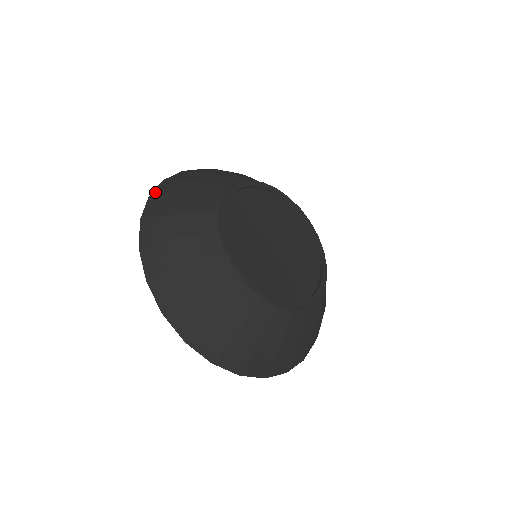
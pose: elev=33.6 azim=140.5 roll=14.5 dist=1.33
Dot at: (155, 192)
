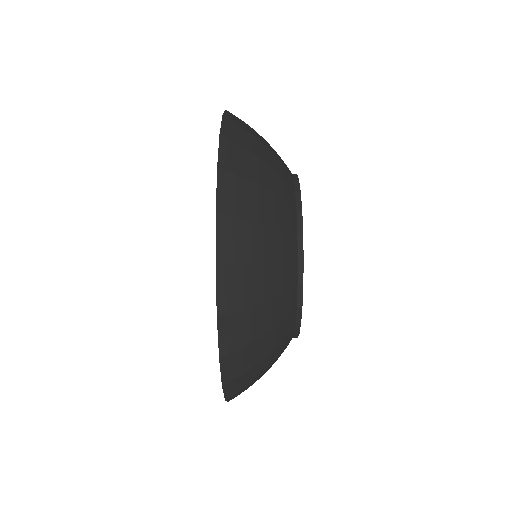
Dot at: occluded
